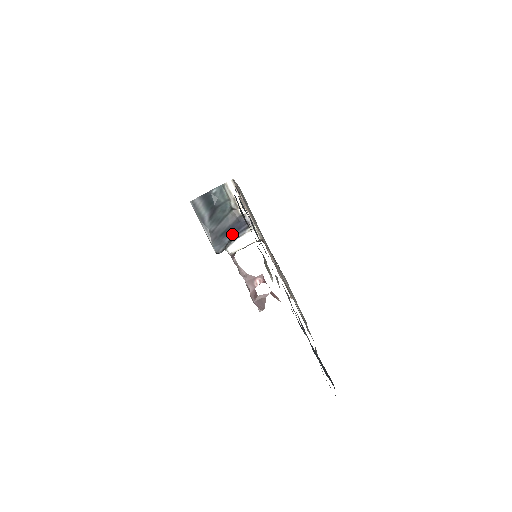
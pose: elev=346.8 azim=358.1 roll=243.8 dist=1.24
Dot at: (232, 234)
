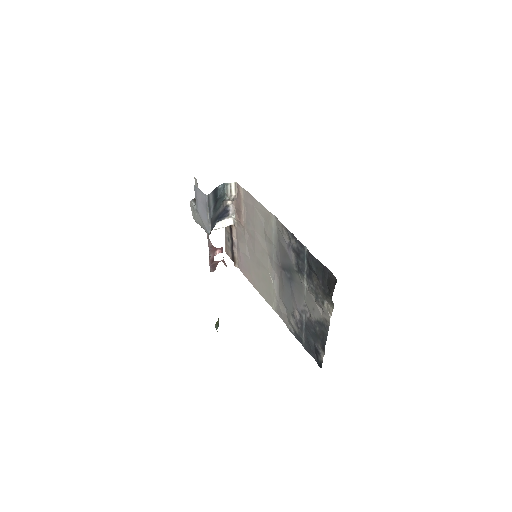
Dot at: (218, 219)
